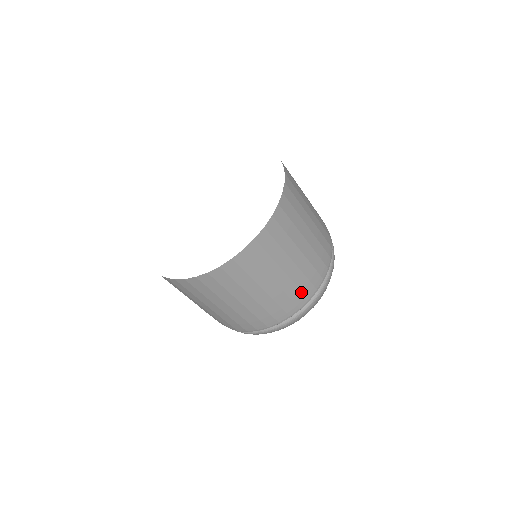
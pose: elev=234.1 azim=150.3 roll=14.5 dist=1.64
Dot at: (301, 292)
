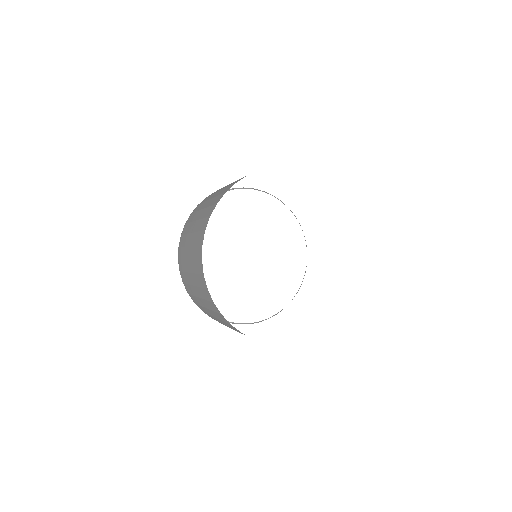
Dot at: occluded
